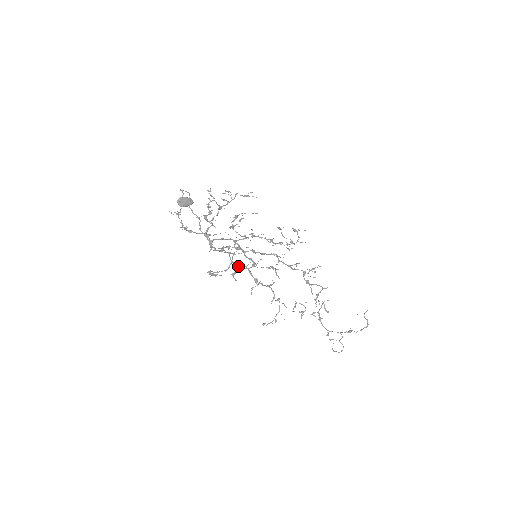
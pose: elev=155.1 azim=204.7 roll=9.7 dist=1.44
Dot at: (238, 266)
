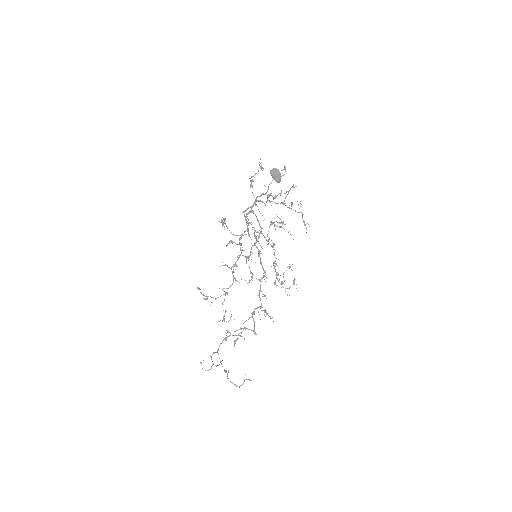
Dot at: occluded
